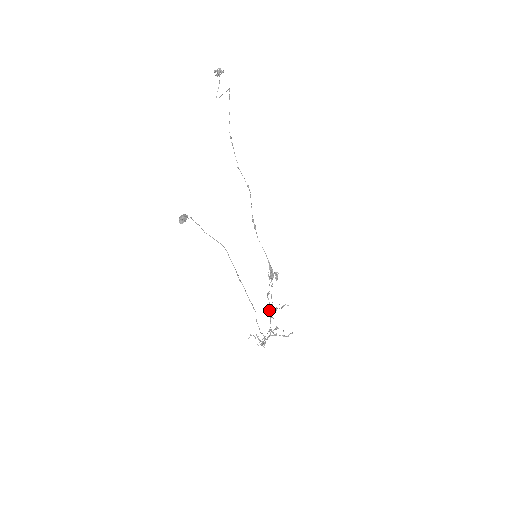
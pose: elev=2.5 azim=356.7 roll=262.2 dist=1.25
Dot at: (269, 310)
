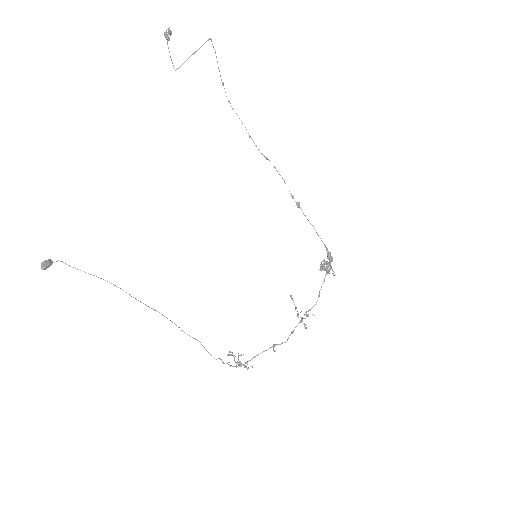
Dot at: (298, 315)
